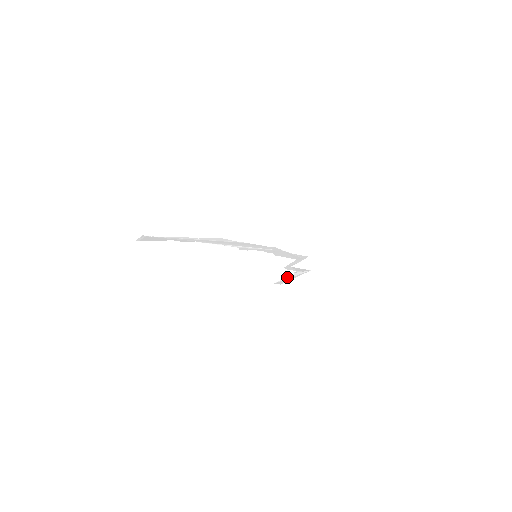
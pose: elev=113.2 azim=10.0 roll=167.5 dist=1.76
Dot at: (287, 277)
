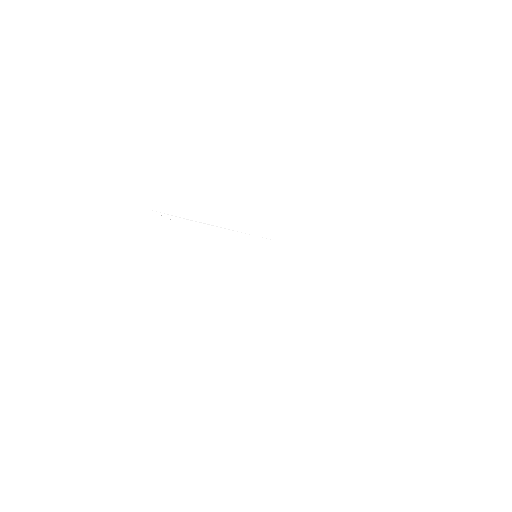
Dot at: (332, 335)
